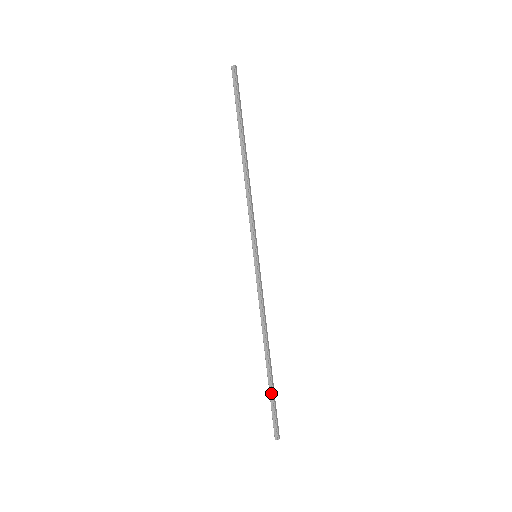
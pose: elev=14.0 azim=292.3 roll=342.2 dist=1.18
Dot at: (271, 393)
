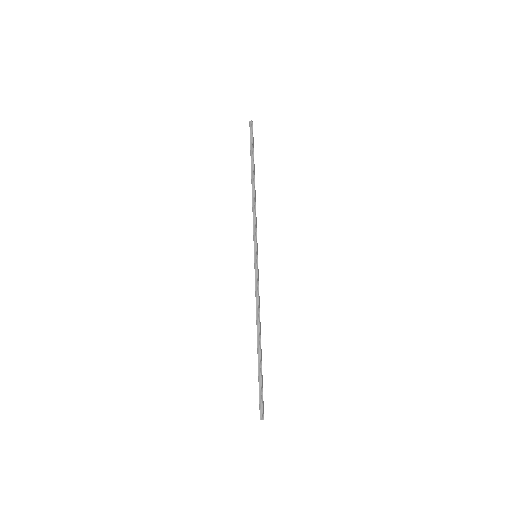
Dot at: (260, 374)
